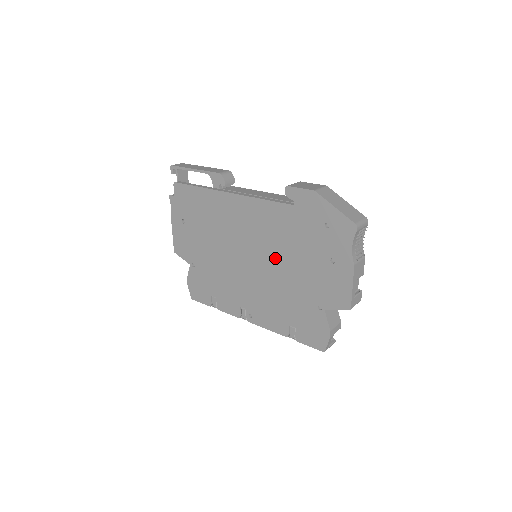
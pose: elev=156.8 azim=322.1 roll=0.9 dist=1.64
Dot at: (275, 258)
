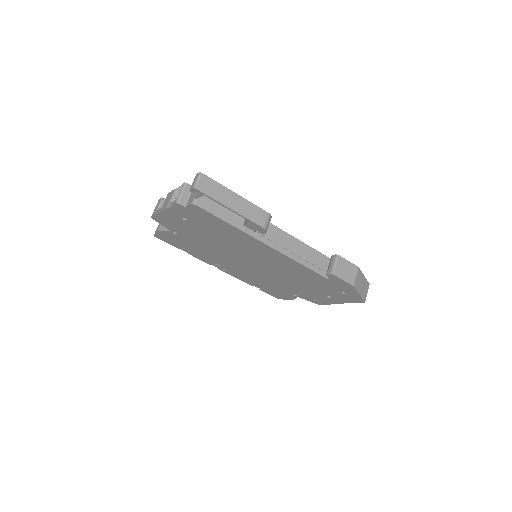
Dot at: (280, 275)
